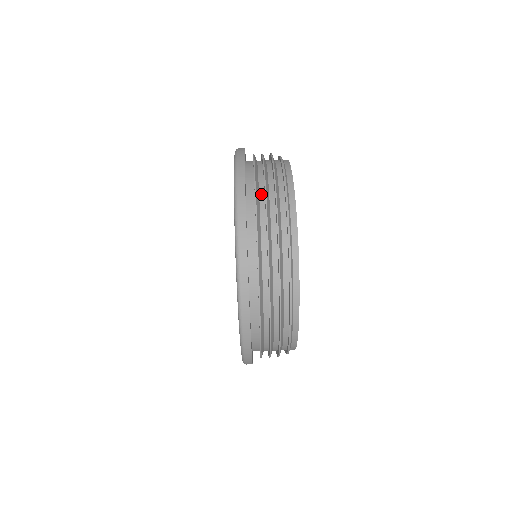
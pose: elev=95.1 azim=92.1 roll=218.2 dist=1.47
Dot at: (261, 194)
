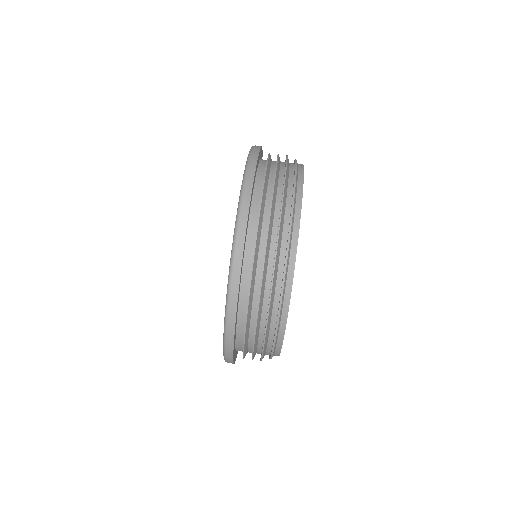
Dot at: (265, 219)
